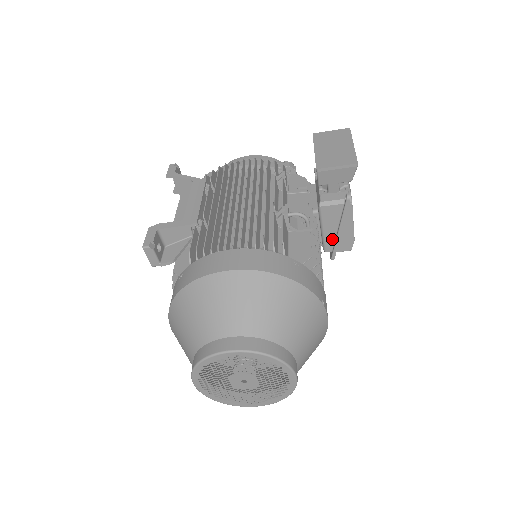
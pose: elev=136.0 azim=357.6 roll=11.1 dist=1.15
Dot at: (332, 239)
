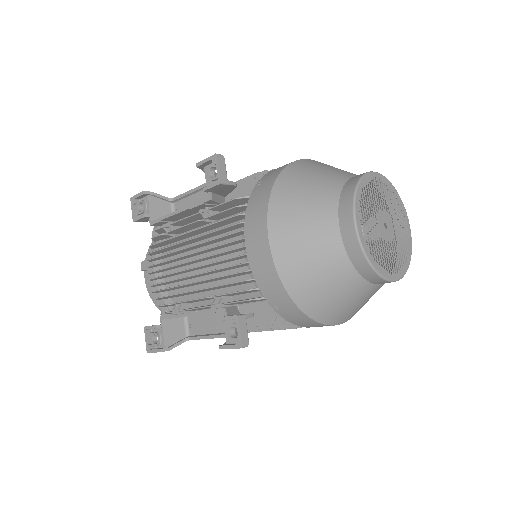
Dot at: occluded
